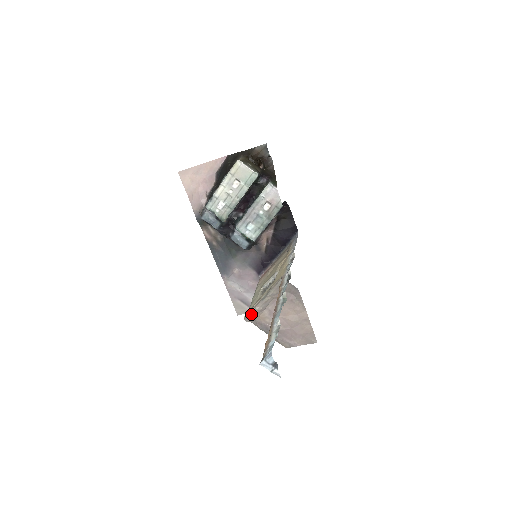
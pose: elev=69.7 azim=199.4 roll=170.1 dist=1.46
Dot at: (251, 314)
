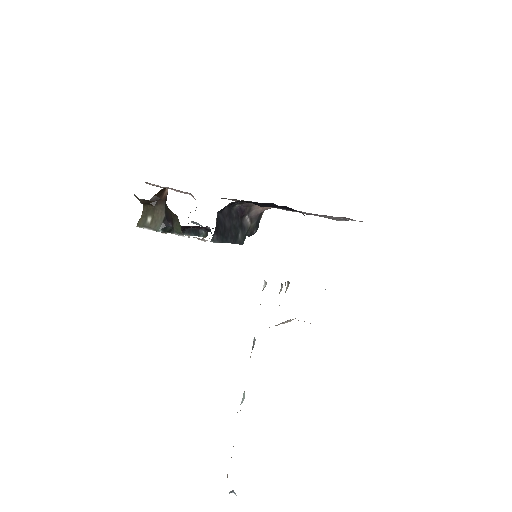
Dot at: occluded
